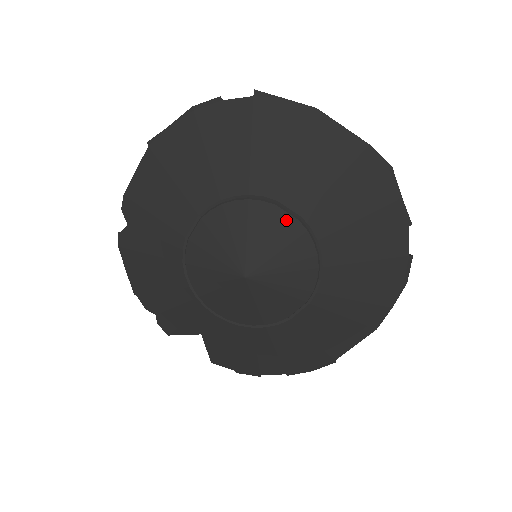
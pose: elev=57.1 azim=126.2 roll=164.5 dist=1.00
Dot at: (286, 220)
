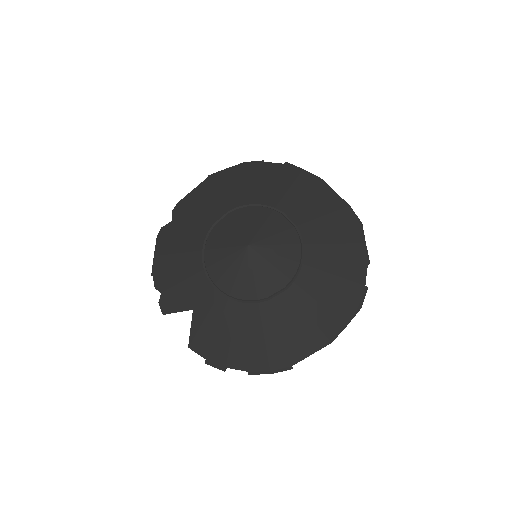
Dot at: (286, 224)
